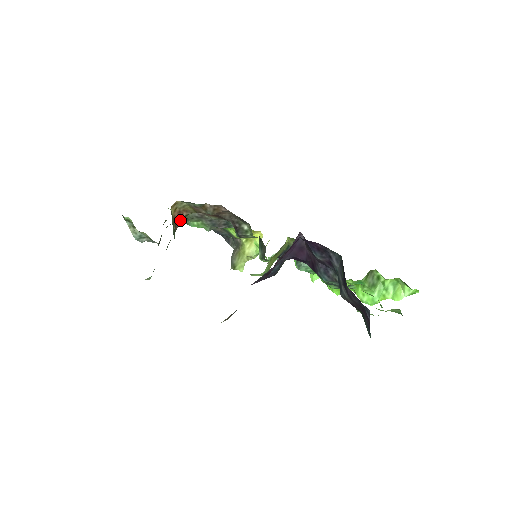
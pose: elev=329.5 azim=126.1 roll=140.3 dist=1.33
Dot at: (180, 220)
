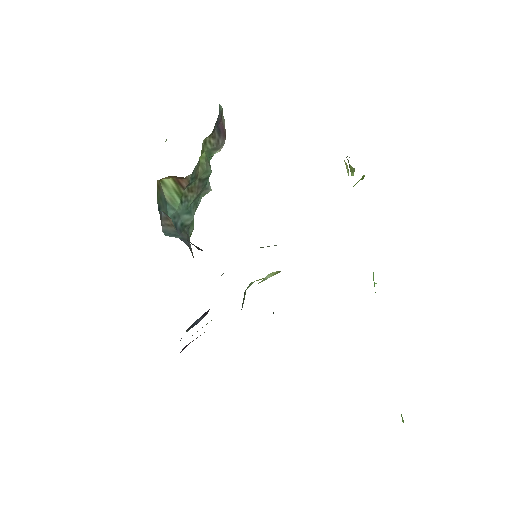
Dot at: (189, 176)
